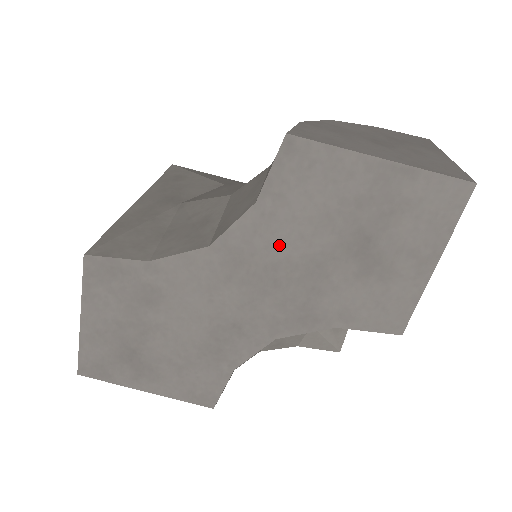
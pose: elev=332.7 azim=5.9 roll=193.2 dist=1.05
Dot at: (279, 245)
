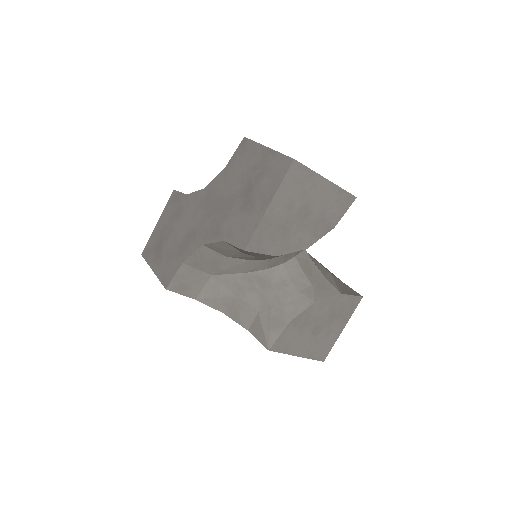
Dot at: (224, 189)
